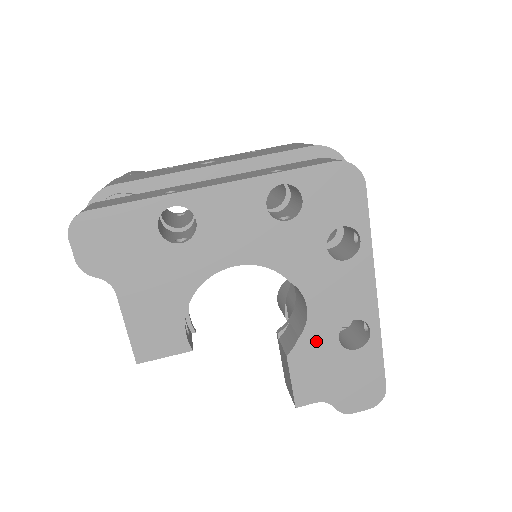
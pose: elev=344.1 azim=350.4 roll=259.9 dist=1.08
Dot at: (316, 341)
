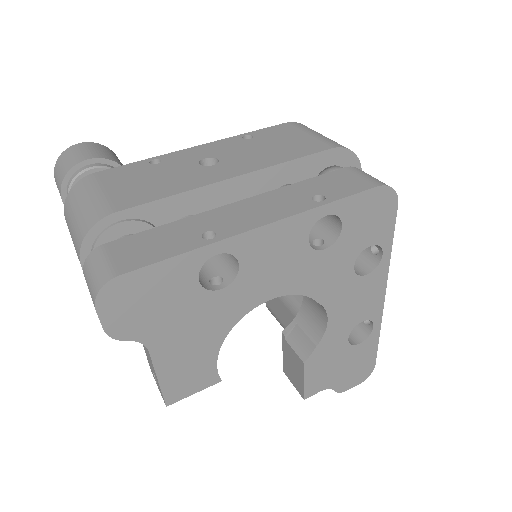
Dot at: (330, 345)
